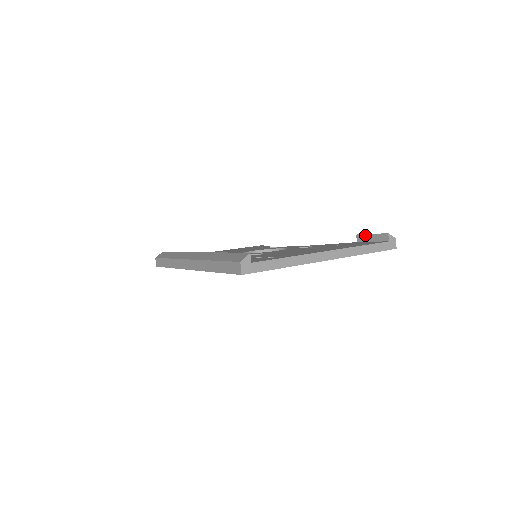
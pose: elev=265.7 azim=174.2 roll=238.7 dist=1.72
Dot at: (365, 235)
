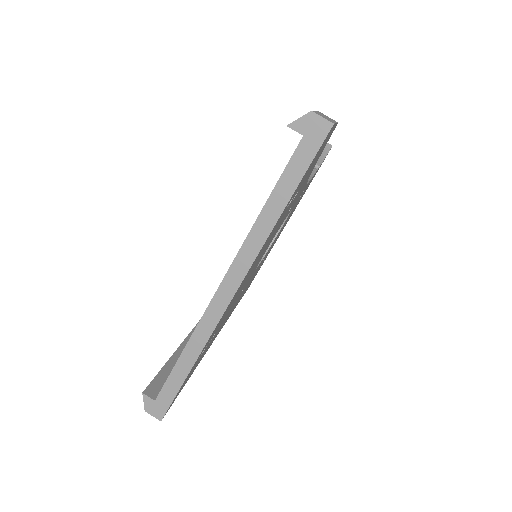
Dot at: occluded
